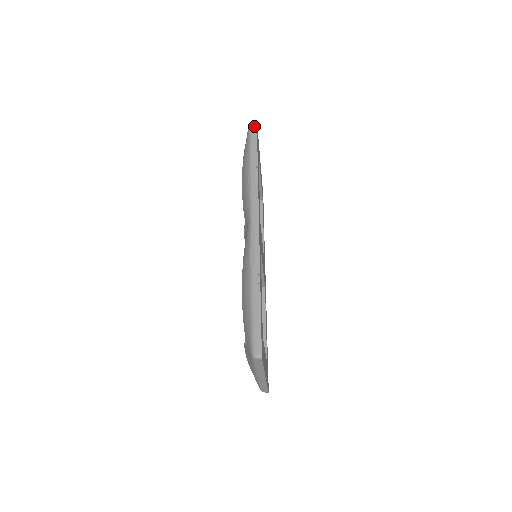
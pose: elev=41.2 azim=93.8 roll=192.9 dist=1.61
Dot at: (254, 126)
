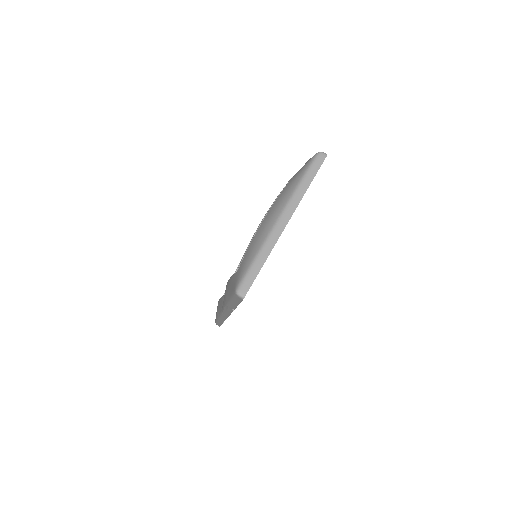
Dot at: occluded
